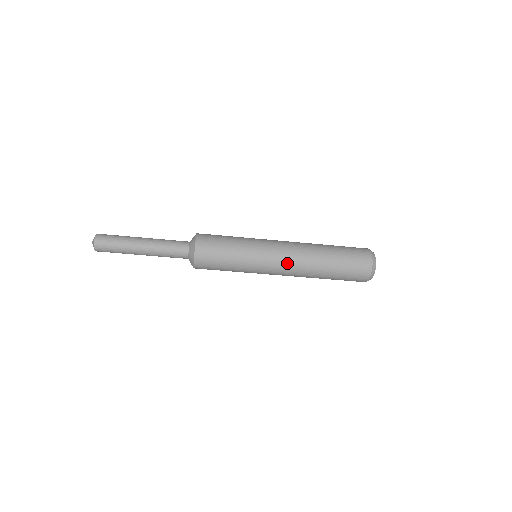
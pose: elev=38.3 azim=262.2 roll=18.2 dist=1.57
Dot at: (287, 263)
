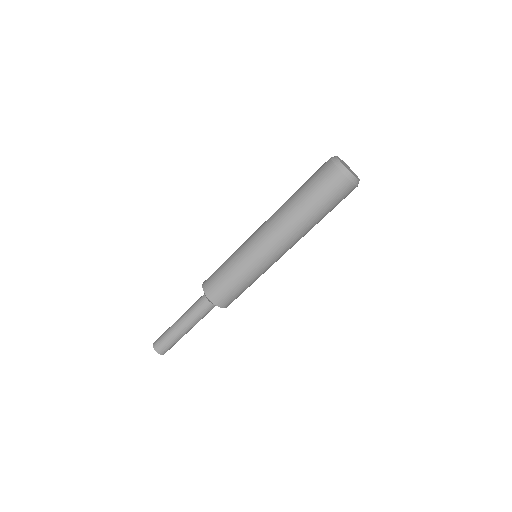
Dot at: (282, 248)
